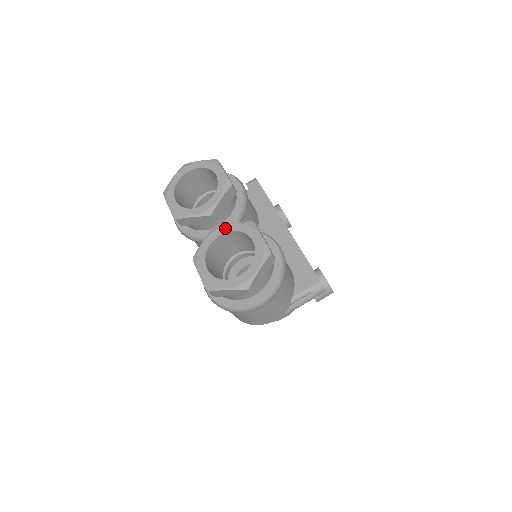
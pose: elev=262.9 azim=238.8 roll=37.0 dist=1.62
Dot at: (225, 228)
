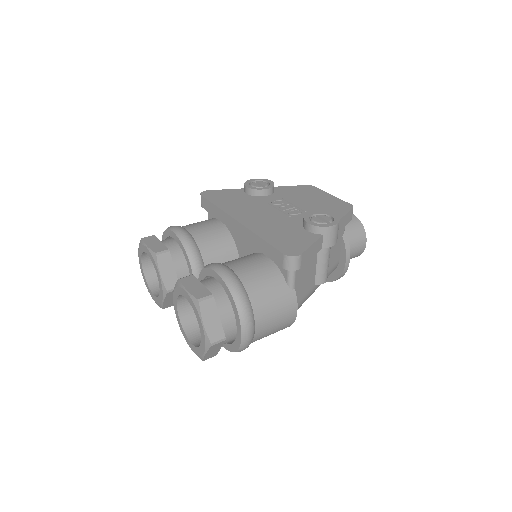
Dot at: (174, 299)
